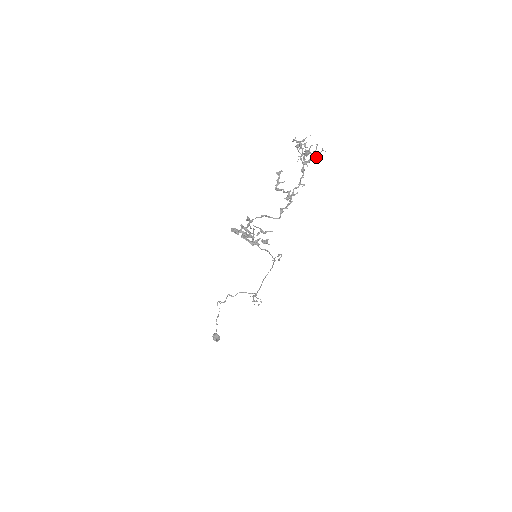
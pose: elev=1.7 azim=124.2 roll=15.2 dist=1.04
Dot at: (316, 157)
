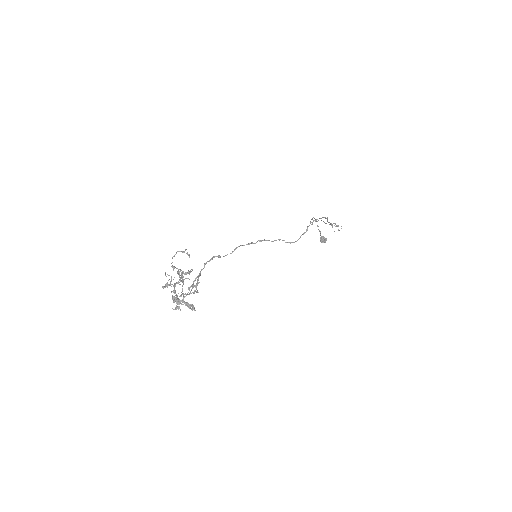
Dot at: (190, 272)
